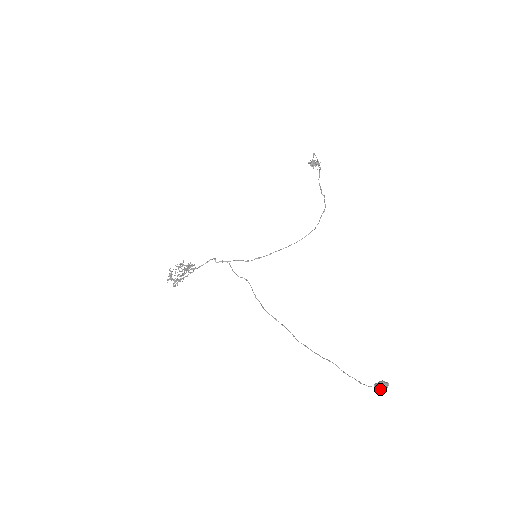
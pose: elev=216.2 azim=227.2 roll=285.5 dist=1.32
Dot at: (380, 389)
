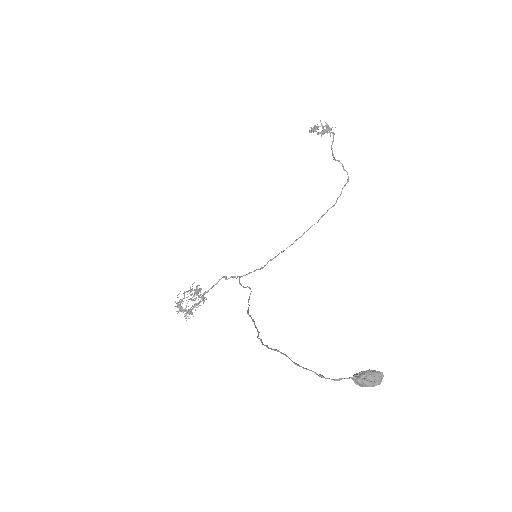
Dot at: (361, 383)
